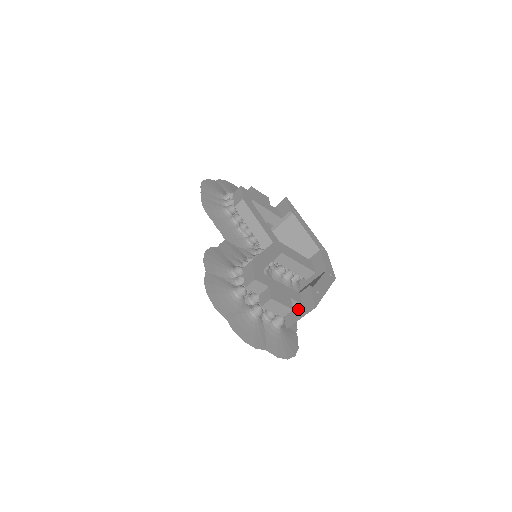
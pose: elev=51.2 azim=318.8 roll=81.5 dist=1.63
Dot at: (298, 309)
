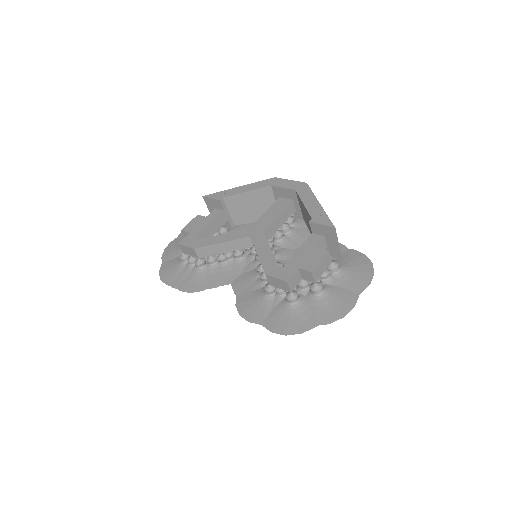
Dot at: (328, 242)
